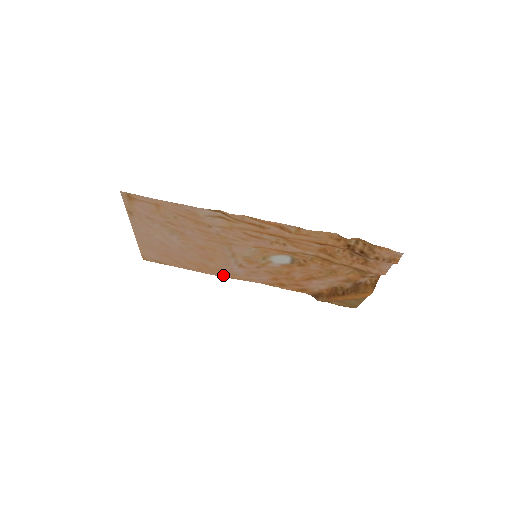
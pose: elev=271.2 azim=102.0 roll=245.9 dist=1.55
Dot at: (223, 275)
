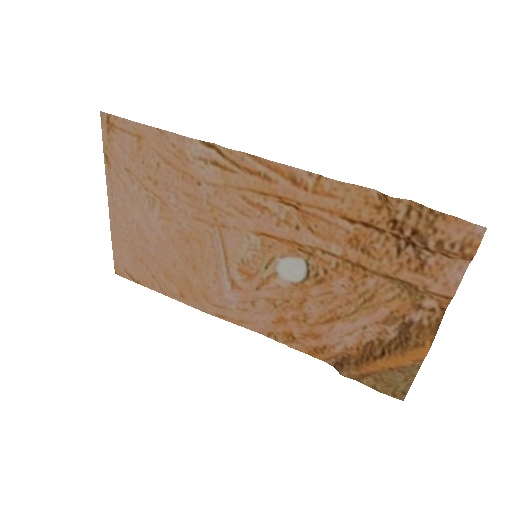
Dot at: (210, 309)
